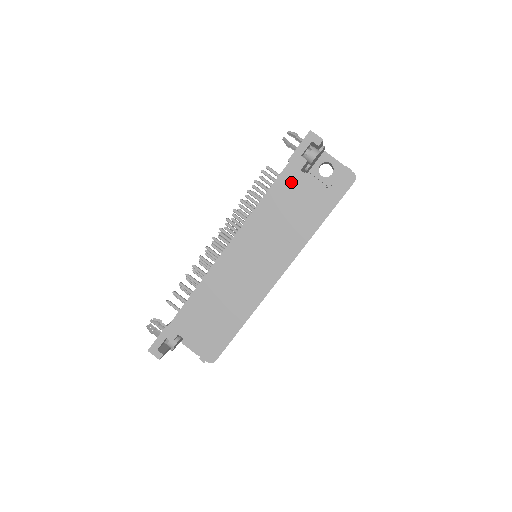
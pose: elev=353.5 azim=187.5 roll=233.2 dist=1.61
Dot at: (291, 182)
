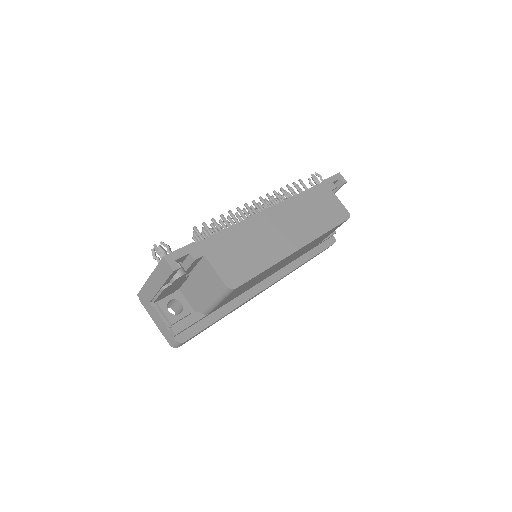
Dot at: (325, 193)
